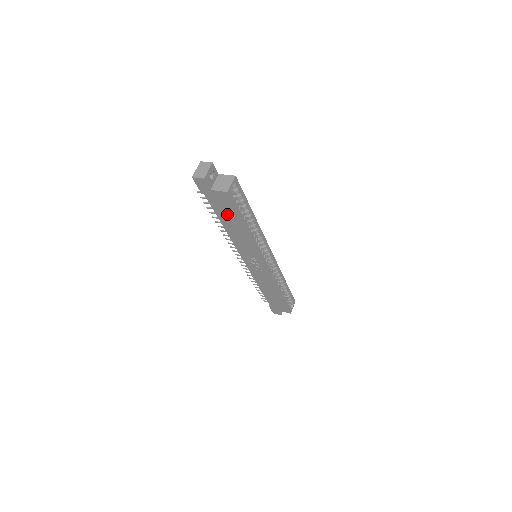
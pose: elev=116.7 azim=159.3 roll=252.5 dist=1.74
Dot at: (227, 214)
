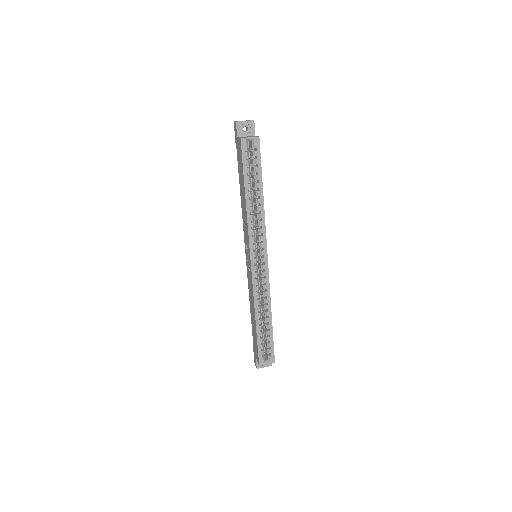
Dot at: (241, 173)
